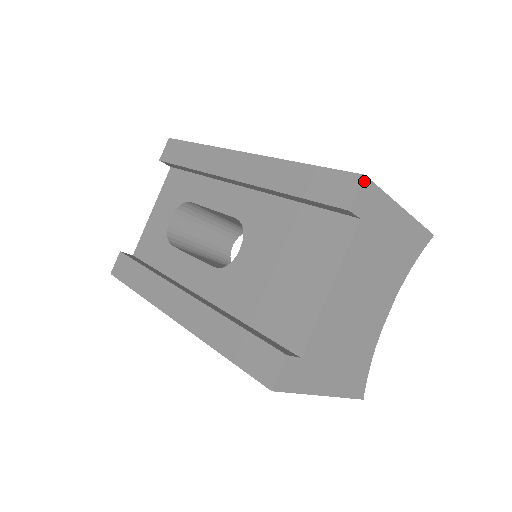
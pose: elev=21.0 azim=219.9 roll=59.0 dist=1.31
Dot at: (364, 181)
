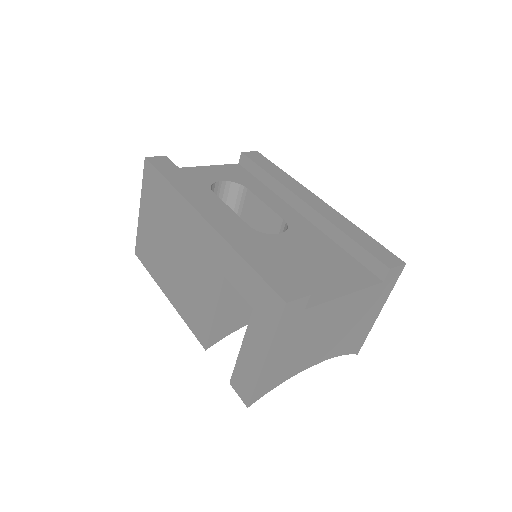
Dot at: (403, 266)
